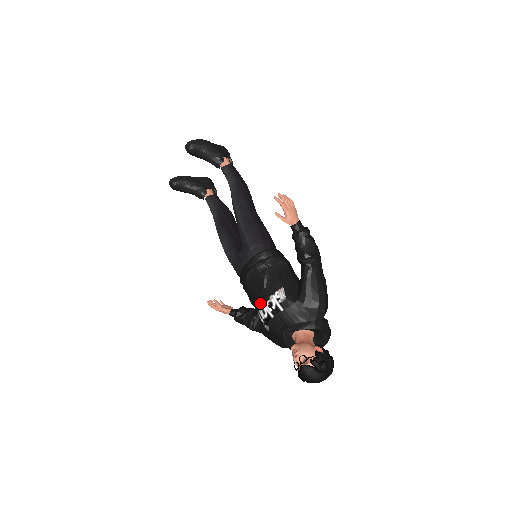
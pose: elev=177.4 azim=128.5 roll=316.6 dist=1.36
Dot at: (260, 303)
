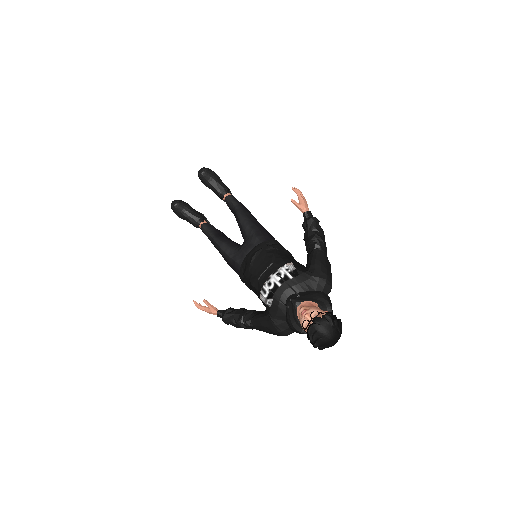
Dot at: (266, 277)
